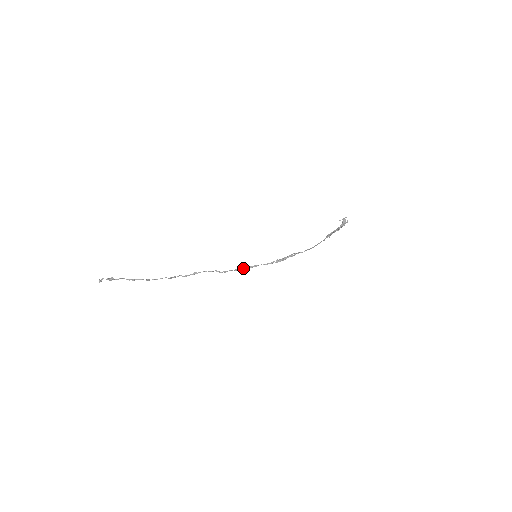
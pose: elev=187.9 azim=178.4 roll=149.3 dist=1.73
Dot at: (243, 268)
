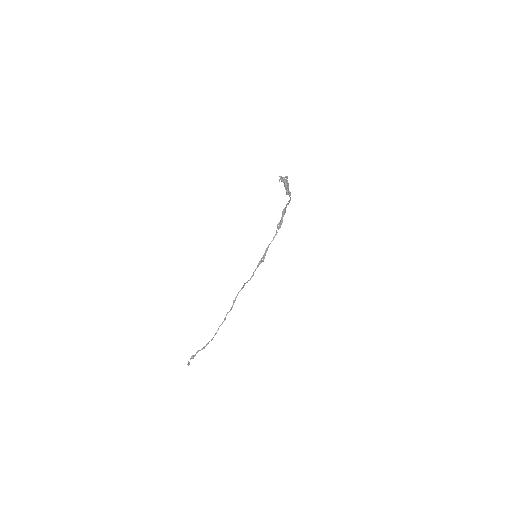
Dot at: (261, 260)
